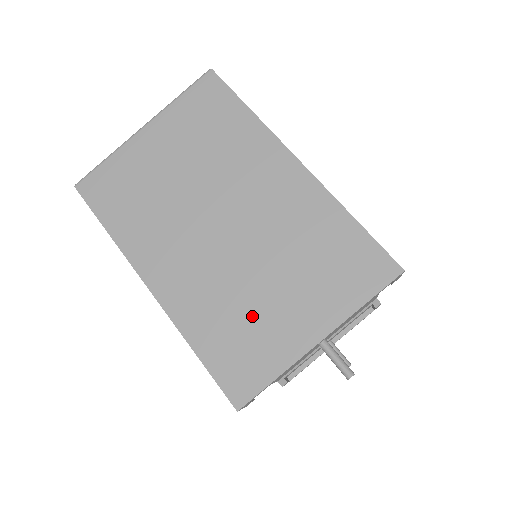
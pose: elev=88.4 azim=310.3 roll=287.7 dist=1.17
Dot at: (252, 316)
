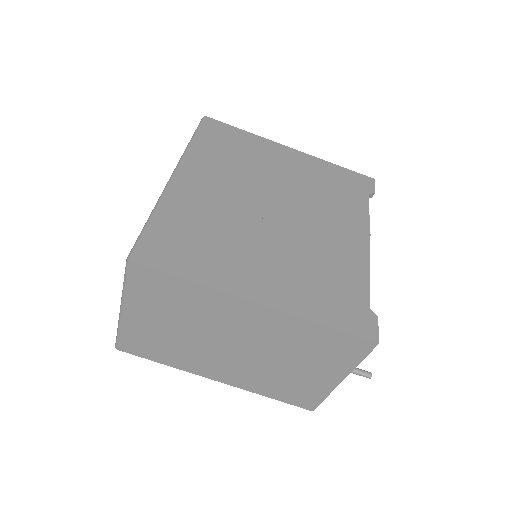
Dot at: (291, 380)
